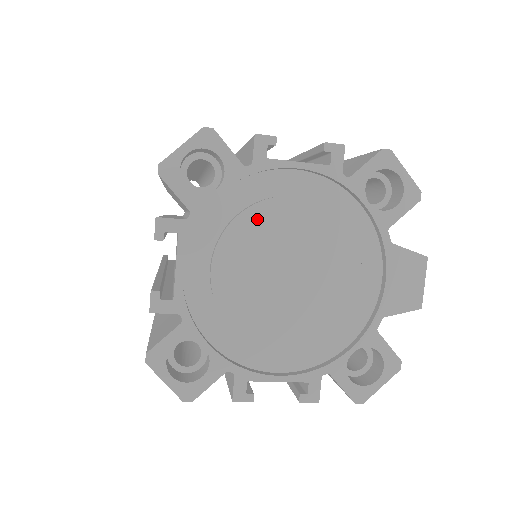
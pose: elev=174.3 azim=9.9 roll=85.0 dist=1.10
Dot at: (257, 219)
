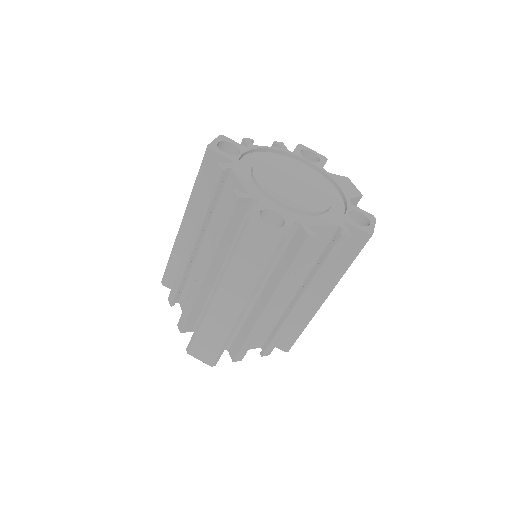
Dot at: (264, 164)
